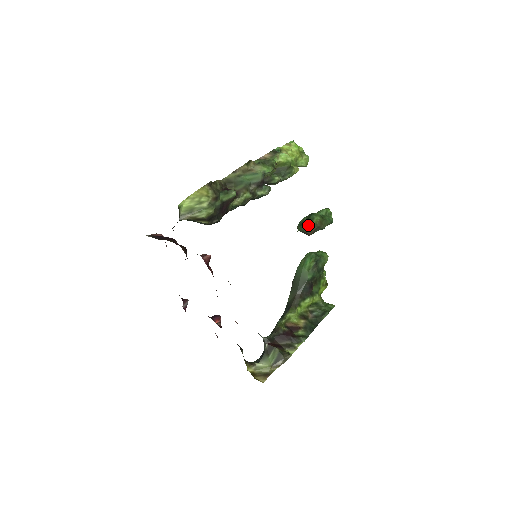
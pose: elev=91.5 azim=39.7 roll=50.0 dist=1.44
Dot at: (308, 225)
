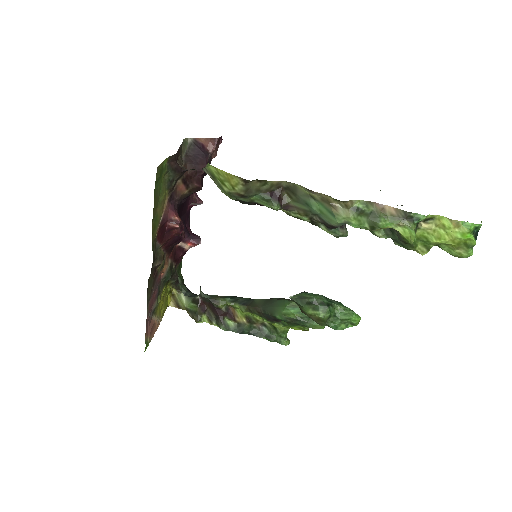
Dot at: (304, 306)
